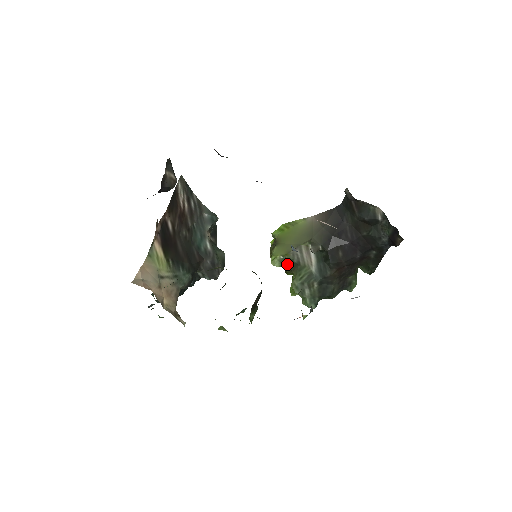
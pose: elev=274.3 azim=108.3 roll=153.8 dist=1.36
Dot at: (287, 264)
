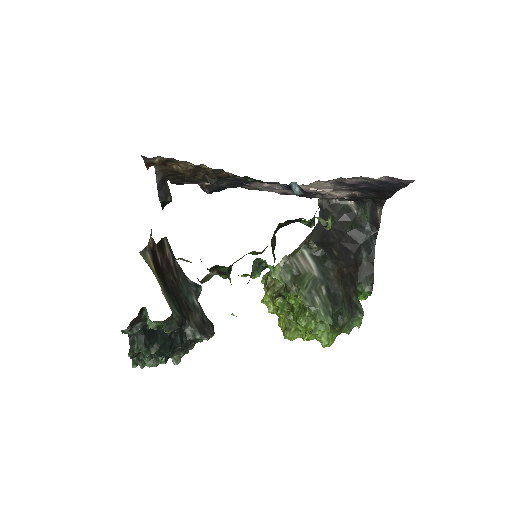
Dot at: (287, 277)
